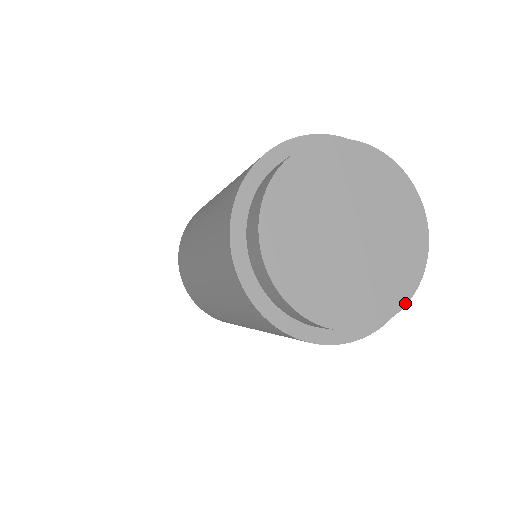
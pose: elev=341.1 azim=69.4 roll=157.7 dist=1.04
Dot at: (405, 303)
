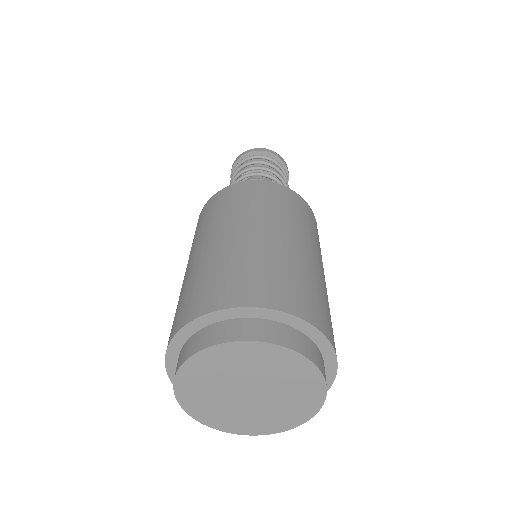
Dot at: (288, 429)
